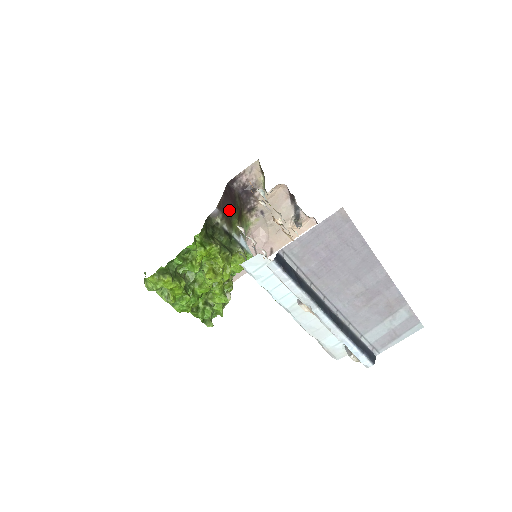
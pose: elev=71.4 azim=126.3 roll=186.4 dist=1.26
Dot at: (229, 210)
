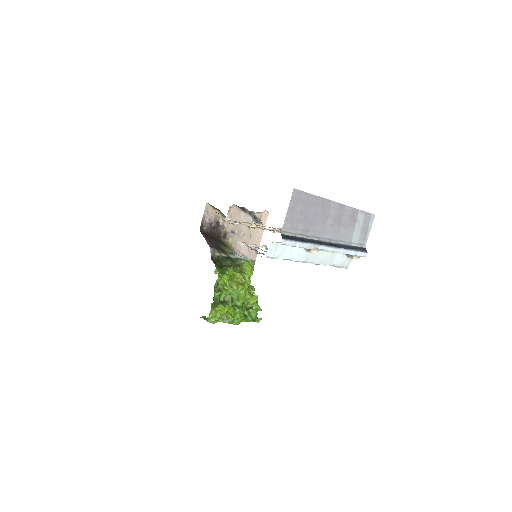
Dot at: (216, 245)
